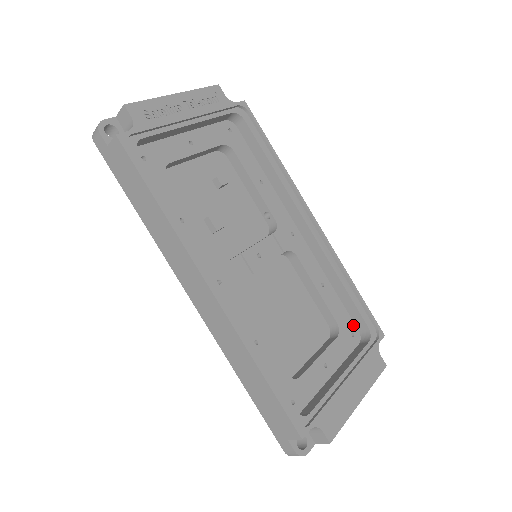
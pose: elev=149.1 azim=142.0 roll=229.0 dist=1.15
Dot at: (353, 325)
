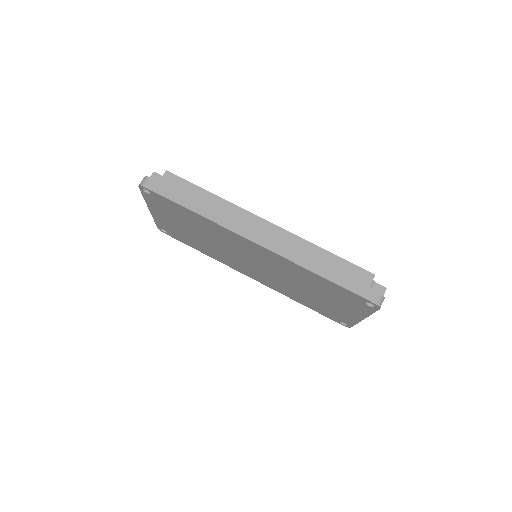
Dot at: occluded
